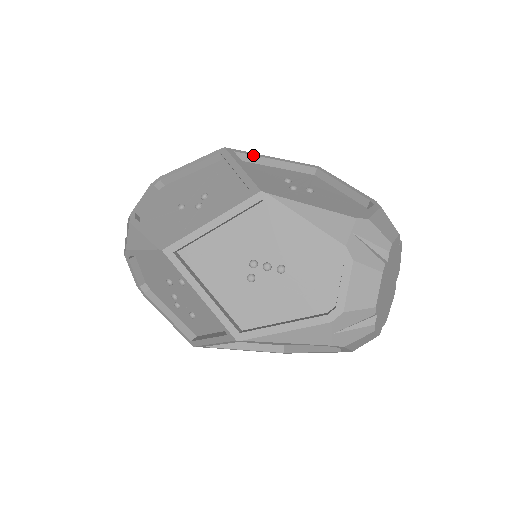
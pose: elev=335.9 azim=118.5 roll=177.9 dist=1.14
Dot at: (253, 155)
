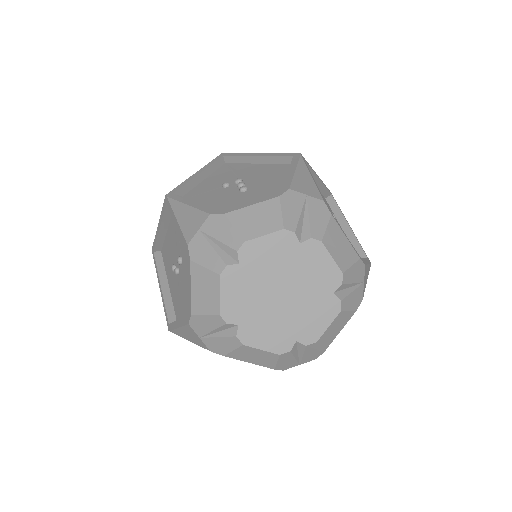
Dot at: (339, 208)
